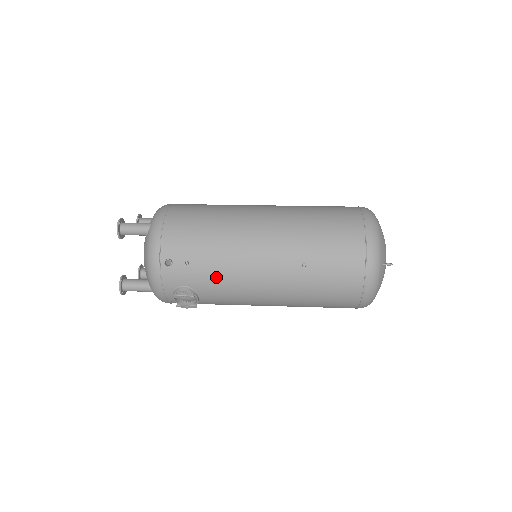
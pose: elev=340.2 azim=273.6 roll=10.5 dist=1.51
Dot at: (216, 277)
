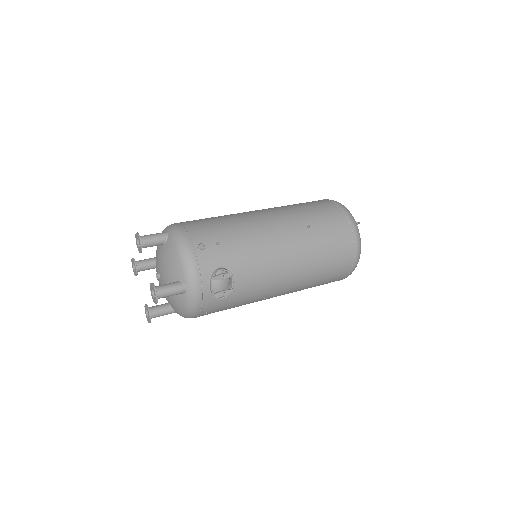
Dot at: (245, 251)
